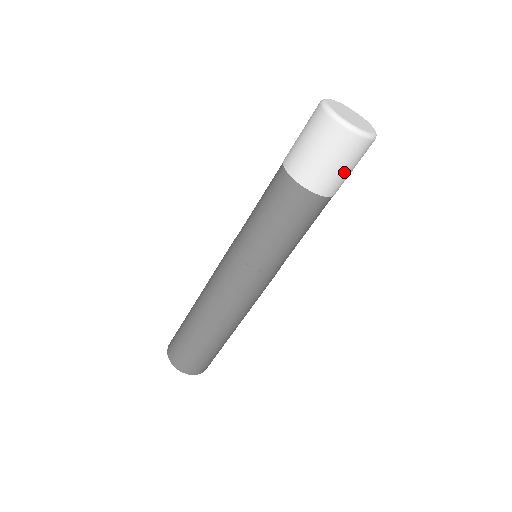
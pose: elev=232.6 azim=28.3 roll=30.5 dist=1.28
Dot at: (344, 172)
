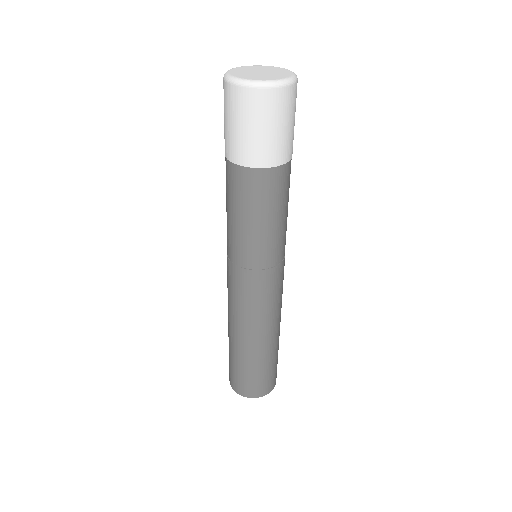
Dot at: (253, 134)
